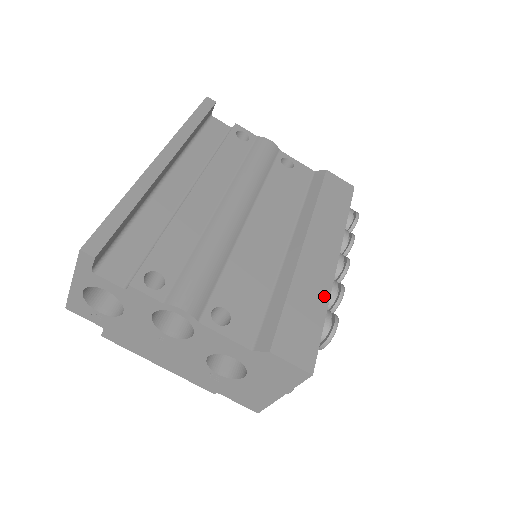
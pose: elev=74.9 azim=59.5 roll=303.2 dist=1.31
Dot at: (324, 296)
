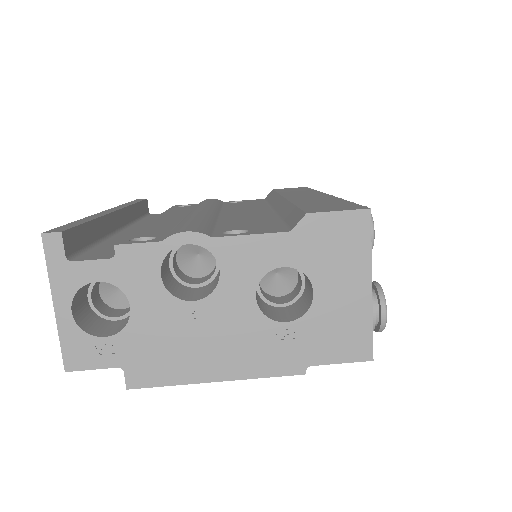
Dot at: (333, 199)
